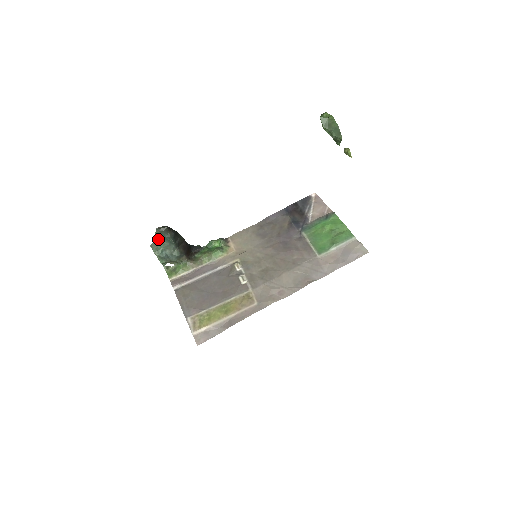
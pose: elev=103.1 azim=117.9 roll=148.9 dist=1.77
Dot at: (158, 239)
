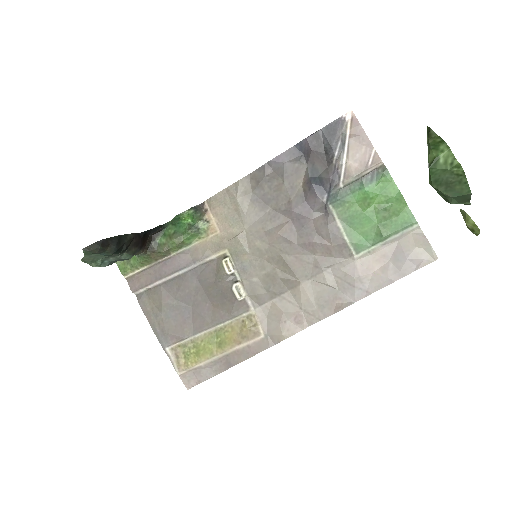
Dot at: (90, 254)
